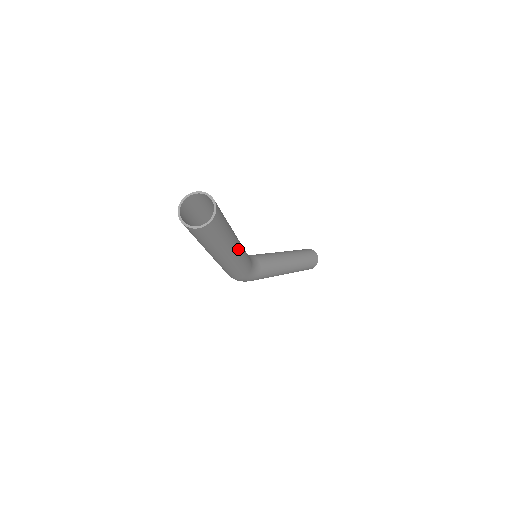
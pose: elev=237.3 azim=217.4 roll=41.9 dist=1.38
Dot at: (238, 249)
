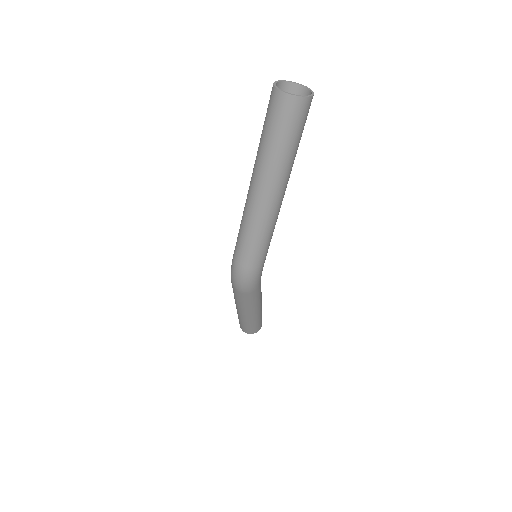
Dot at: occluded
